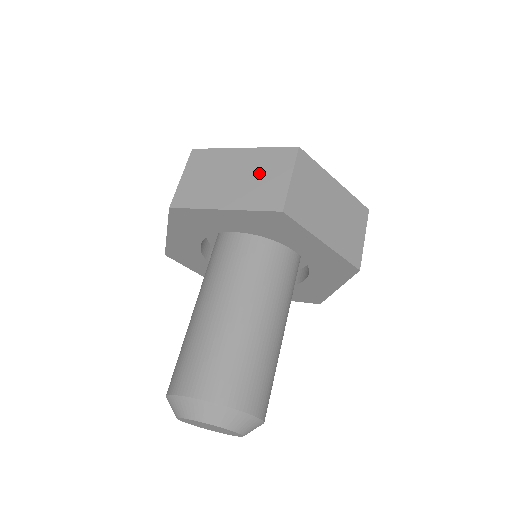
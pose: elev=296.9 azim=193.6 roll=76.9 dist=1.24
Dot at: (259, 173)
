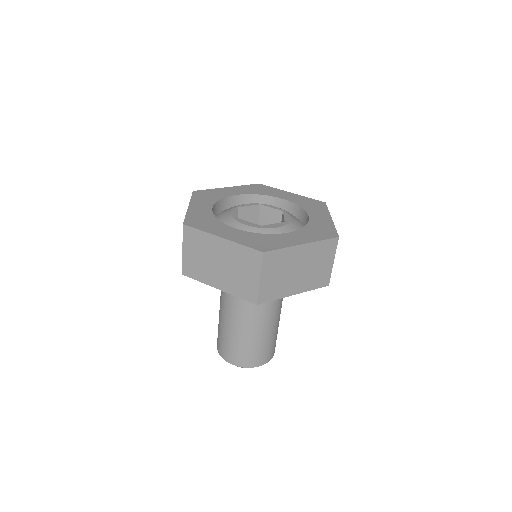
Dot at: (237, 267)
